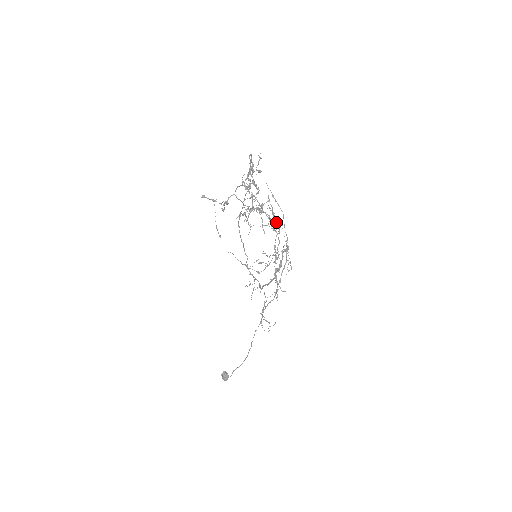
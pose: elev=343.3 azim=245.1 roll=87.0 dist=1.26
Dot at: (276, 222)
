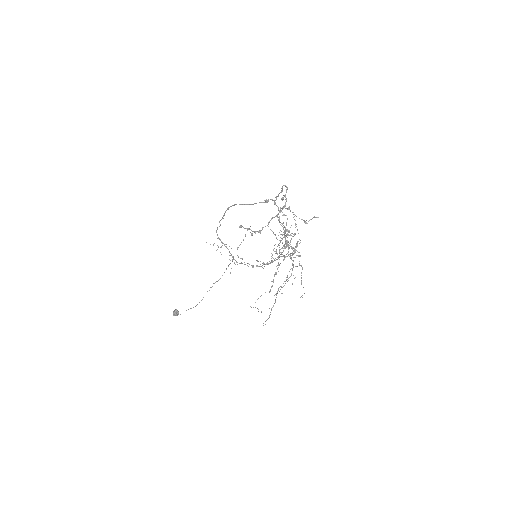
Dot at: occluded
